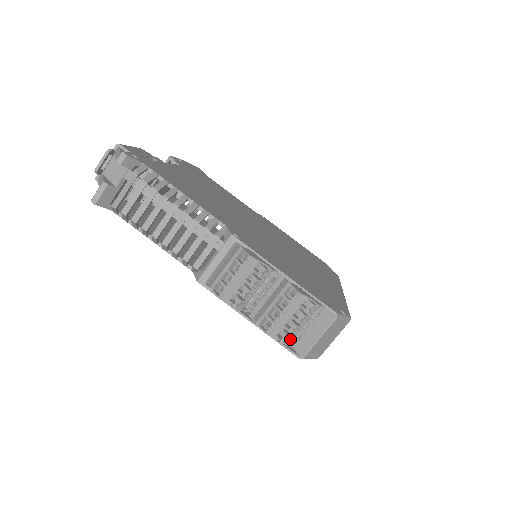
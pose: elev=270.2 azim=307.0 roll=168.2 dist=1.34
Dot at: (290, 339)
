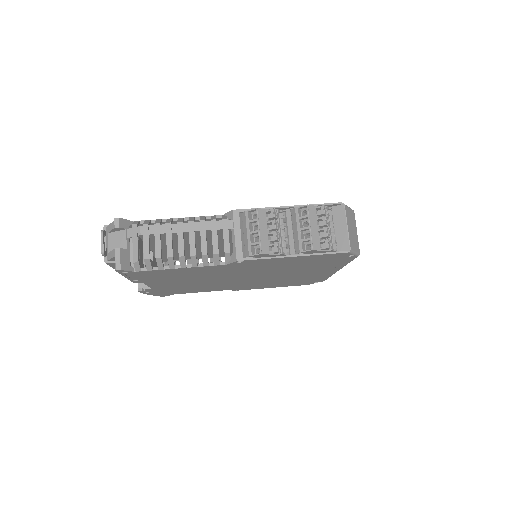
Dot at: (331, 243)
